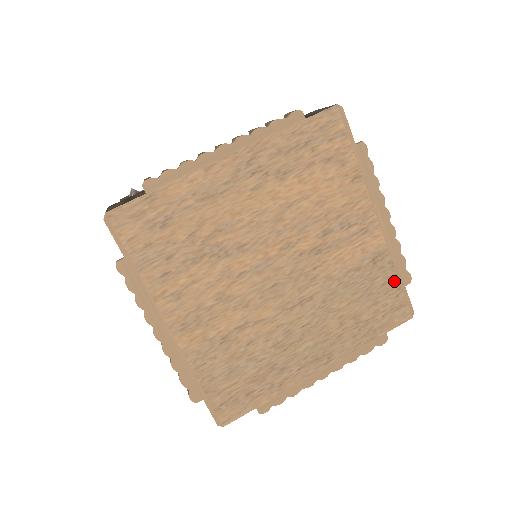
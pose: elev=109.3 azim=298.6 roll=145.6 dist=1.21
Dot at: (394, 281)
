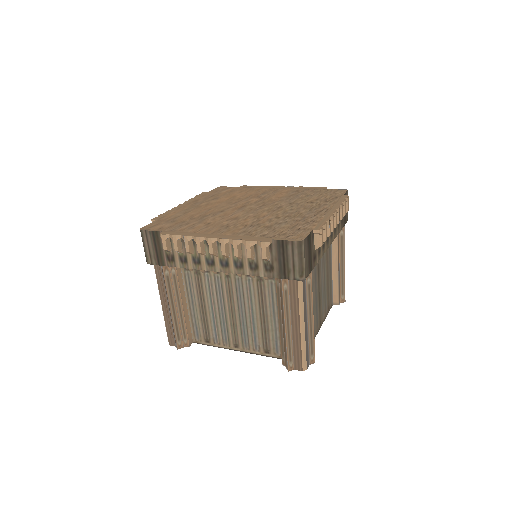
Dot at: (317, 190)
